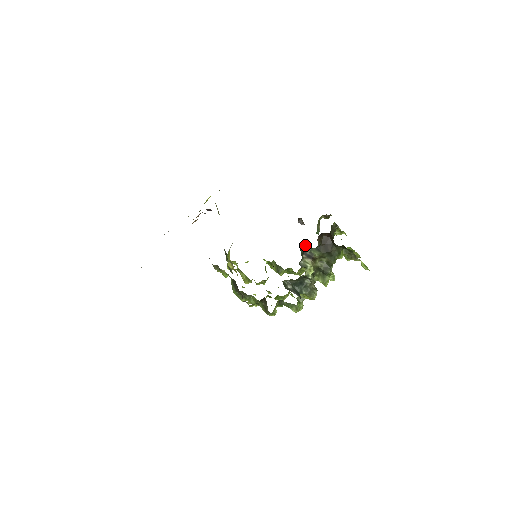
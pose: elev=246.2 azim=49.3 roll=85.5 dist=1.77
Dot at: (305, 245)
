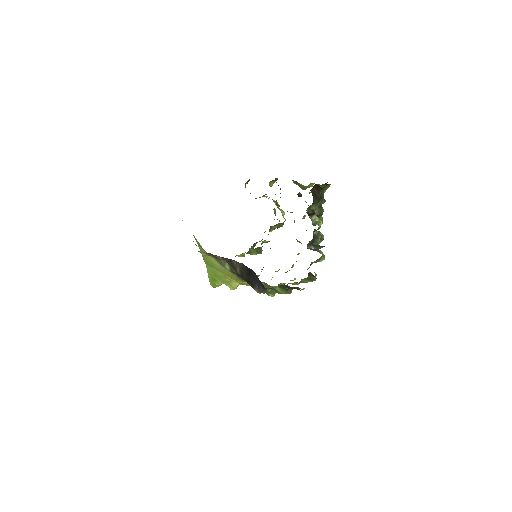
Dot at: (307, 209)
